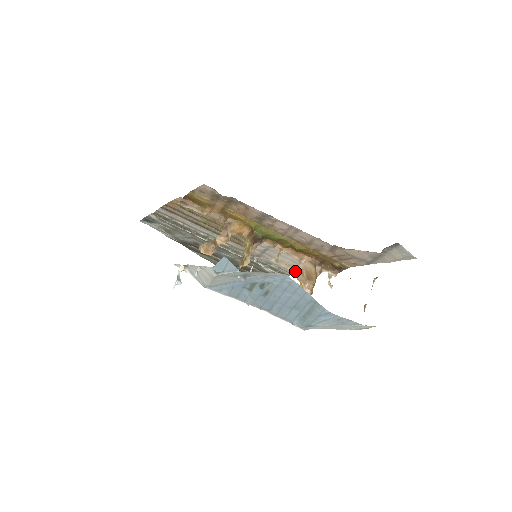
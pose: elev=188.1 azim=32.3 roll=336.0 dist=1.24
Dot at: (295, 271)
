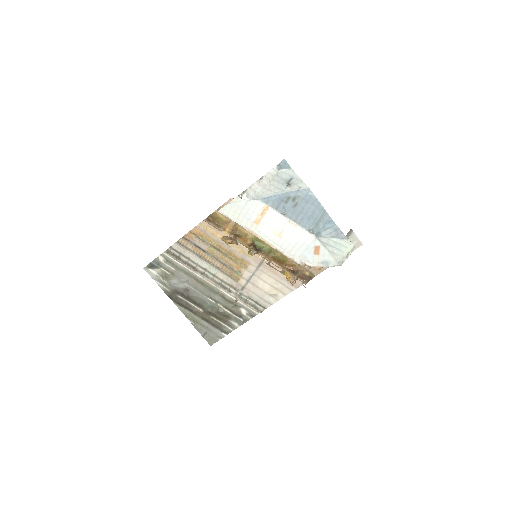
Dot at: (281, 272)
